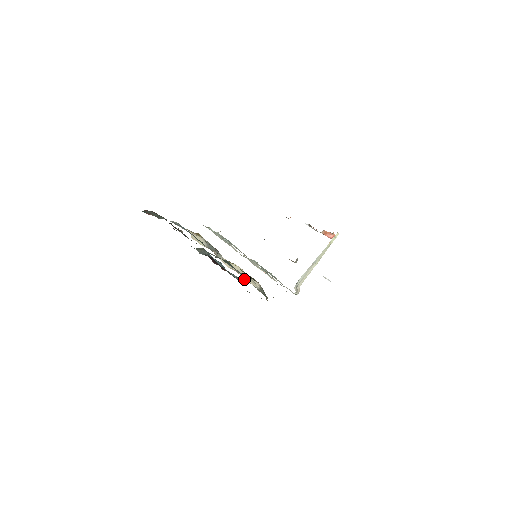
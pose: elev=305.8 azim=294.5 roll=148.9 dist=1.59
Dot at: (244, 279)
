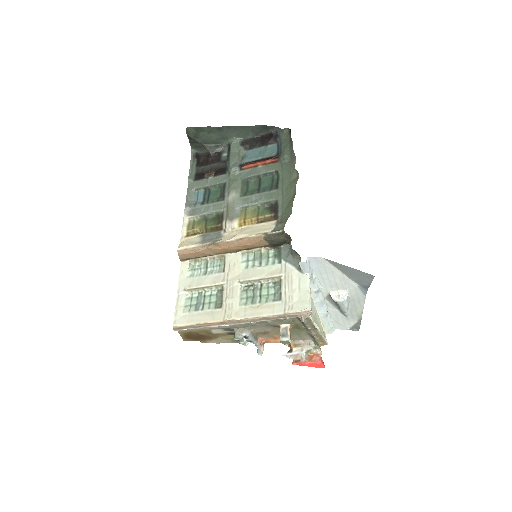
Dot at: (252, 235)
